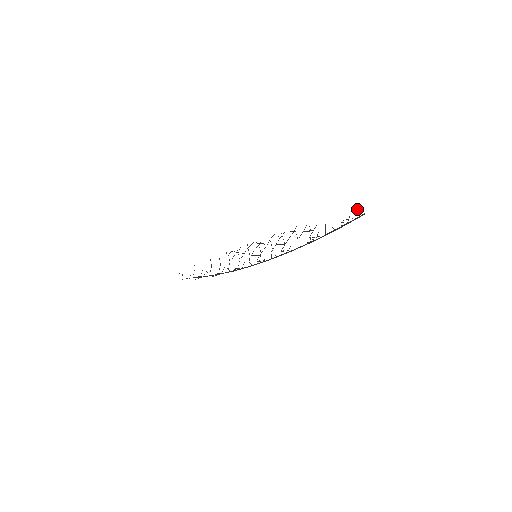
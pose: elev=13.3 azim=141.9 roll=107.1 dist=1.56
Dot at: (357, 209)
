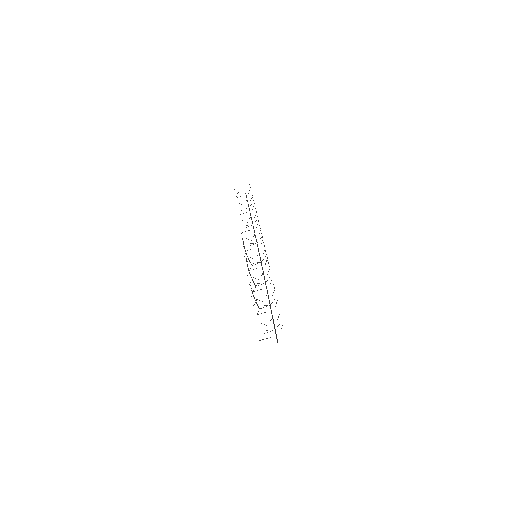
Dot at: occluded
